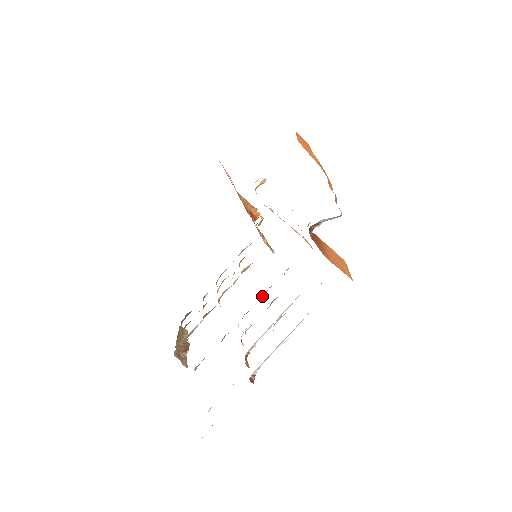
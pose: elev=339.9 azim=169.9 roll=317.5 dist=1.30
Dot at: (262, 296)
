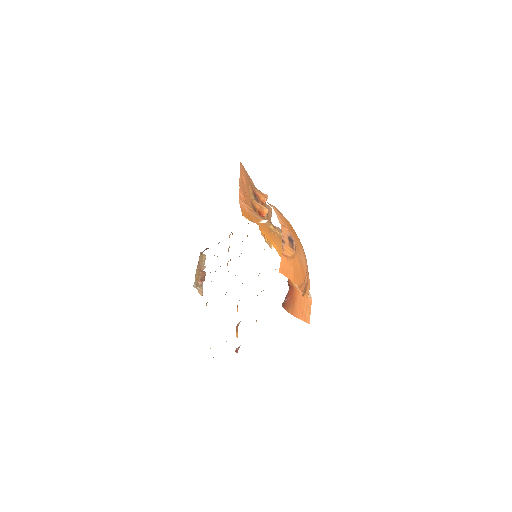
Dot at: (258, 275)
